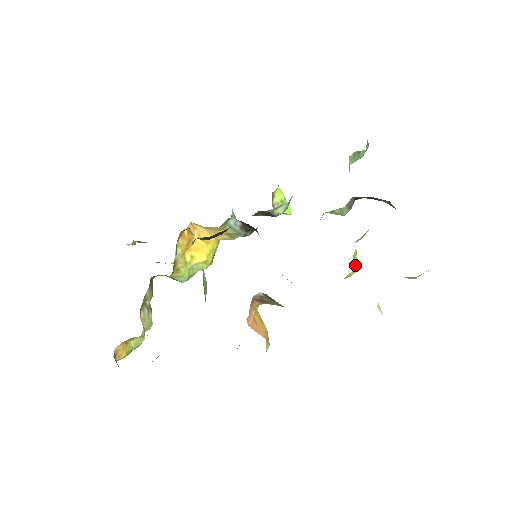
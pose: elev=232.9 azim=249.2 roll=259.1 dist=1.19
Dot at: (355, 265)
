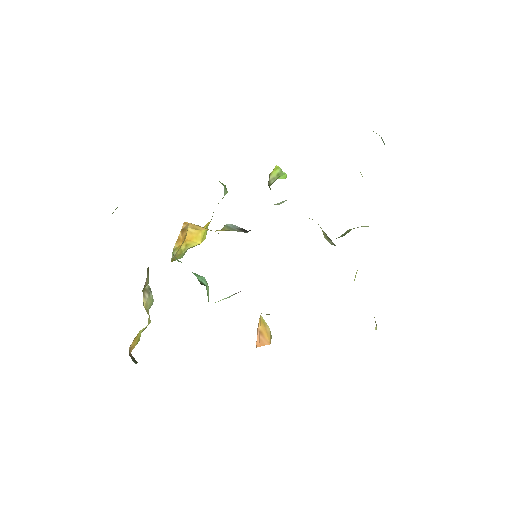
Dot at: occluded
